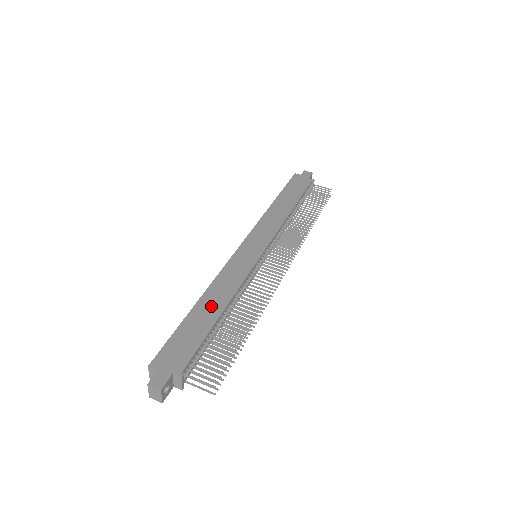
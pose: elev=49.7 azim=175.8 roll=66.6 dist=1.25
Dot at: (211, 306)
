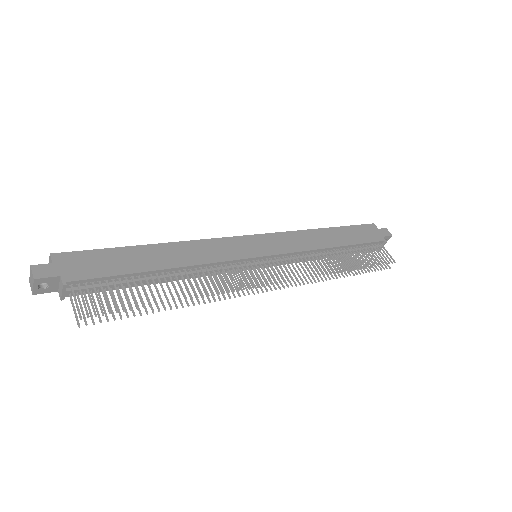
Dot at: (162, 256)
